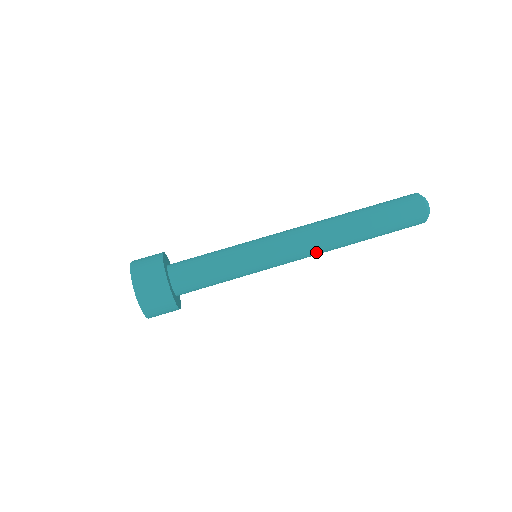
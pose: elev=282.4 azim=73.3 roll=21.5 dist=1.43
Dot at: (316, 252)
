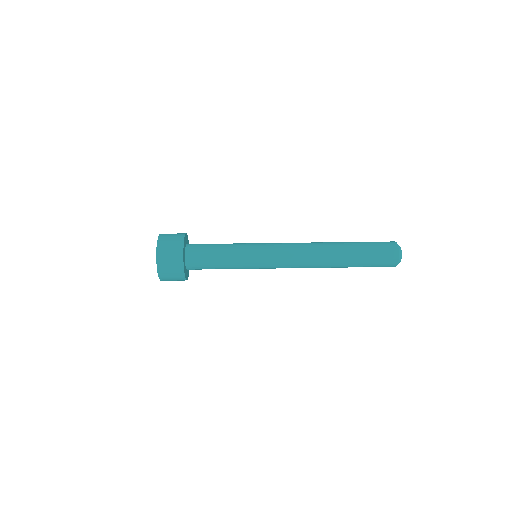
Dot at: (303, 252)
